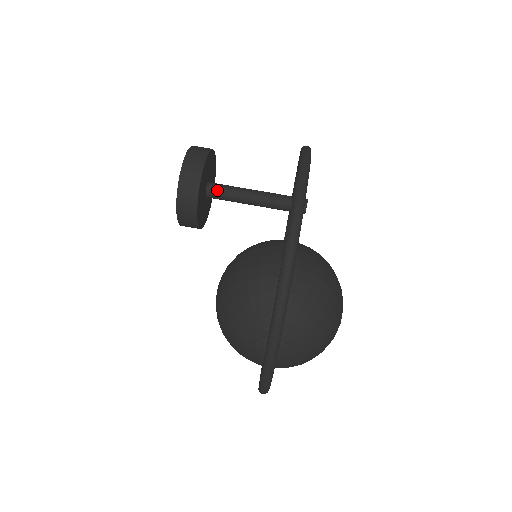
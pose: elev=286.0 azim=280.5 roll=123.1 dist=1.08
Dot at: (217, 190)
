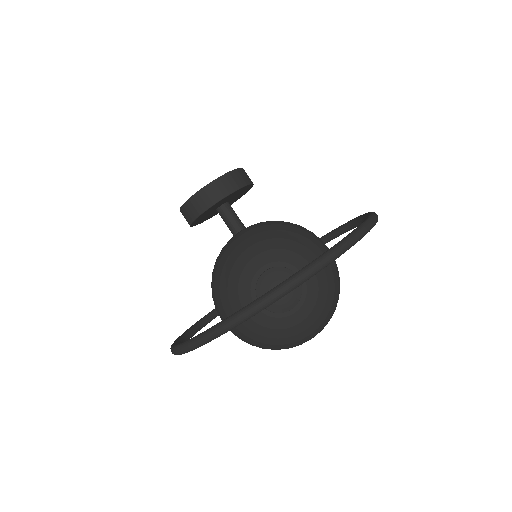
Dot at: (232, 211)
